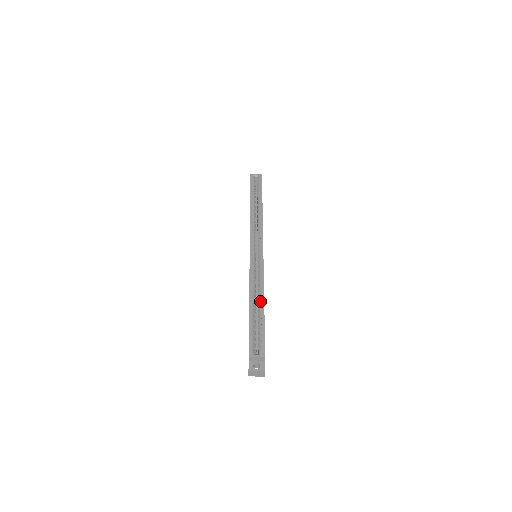
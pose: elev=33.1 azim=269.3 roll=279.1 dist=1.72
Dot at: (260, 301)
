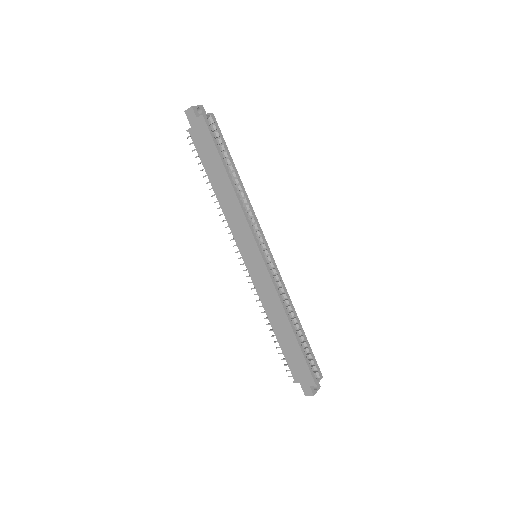
Dot at: (297, 321)
